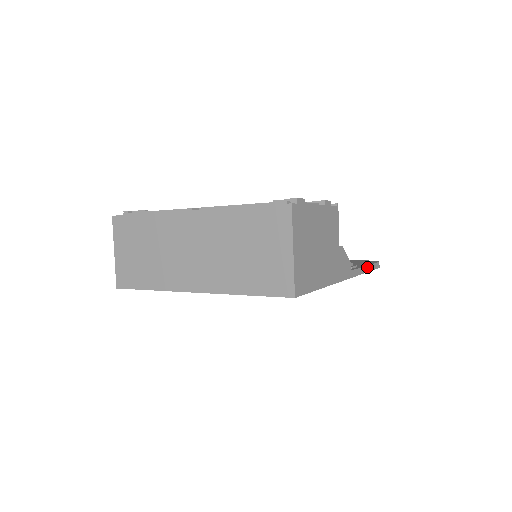
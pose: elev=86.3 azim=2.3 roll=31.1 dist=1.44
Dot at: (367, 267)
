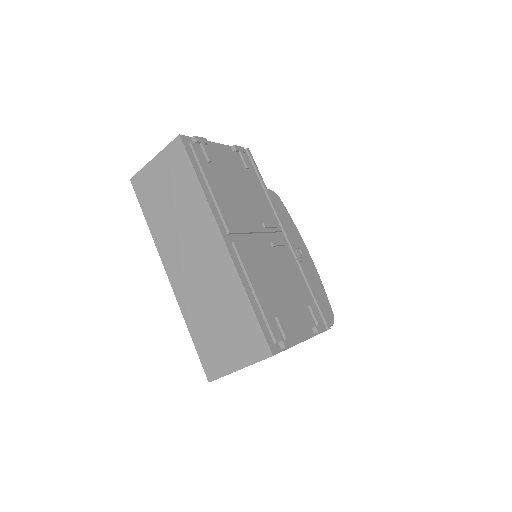
Dot at: occluded
